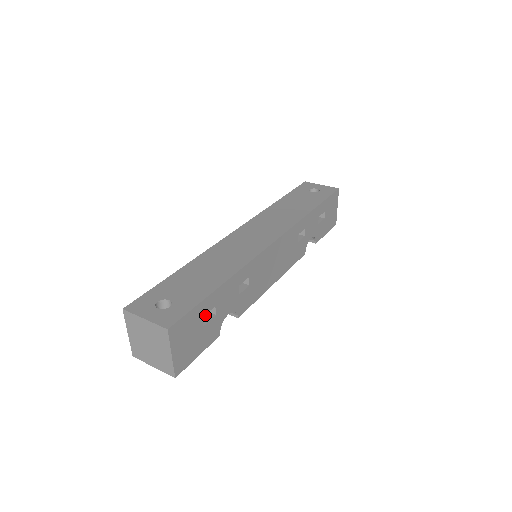
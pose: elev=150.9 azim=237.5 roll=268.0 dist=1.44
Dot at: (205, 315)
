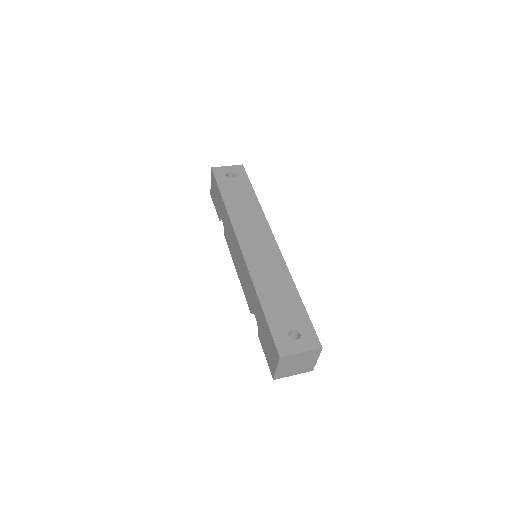
Dot at: occluded
